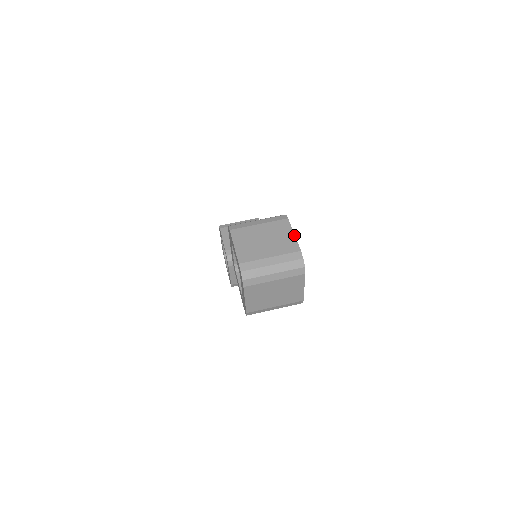
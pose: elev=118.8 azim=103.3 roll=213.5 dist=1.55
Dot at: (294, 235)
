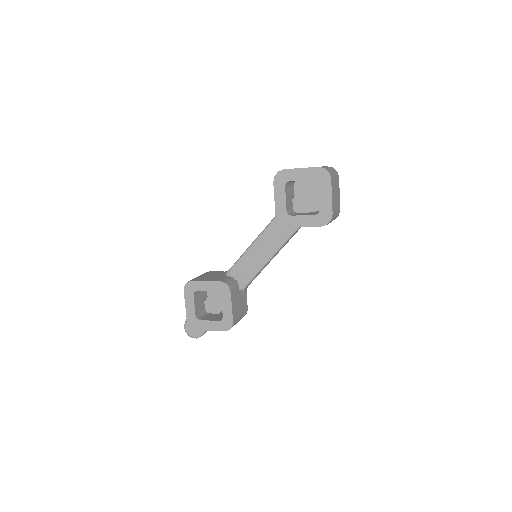
Dot at: occluded
